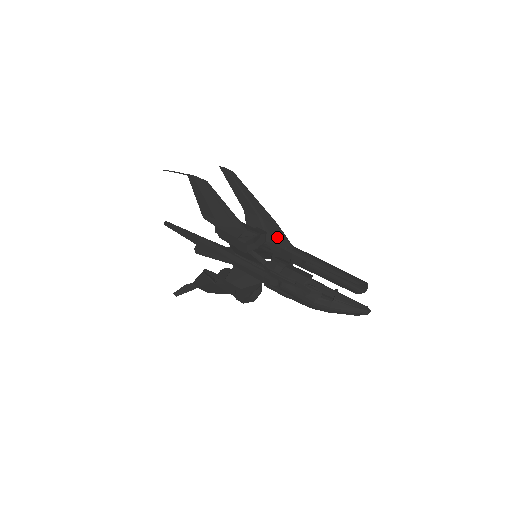
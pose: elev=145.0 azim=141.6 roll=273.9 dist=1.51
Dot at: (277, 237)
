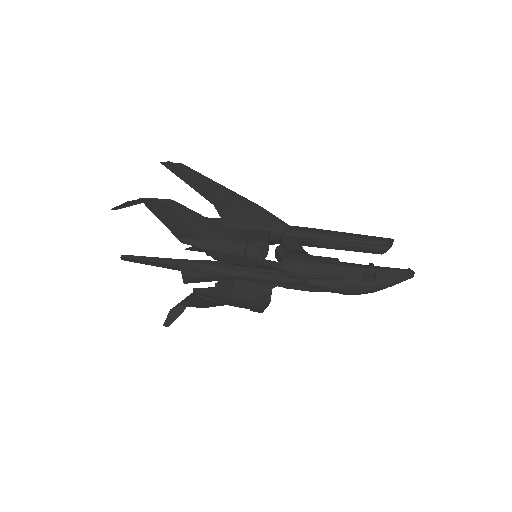
Dot at: (269, 223)
